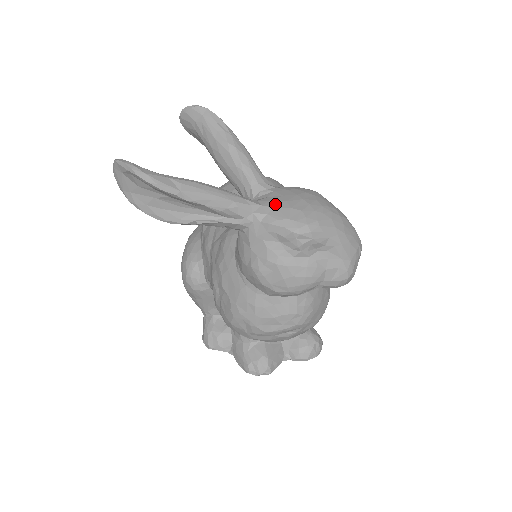
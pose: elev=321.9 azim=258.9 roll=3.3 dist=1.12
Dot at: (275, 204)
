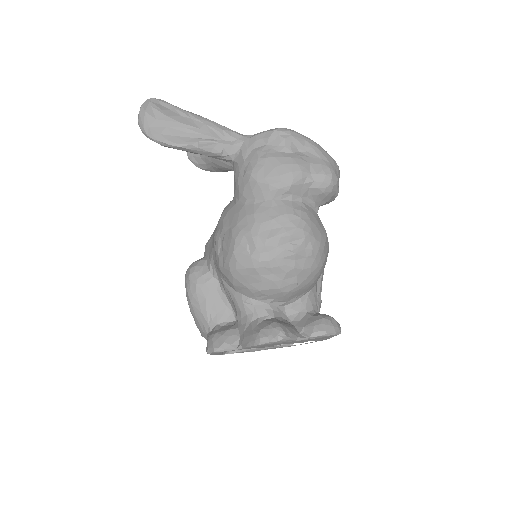
Dot at: occluded
